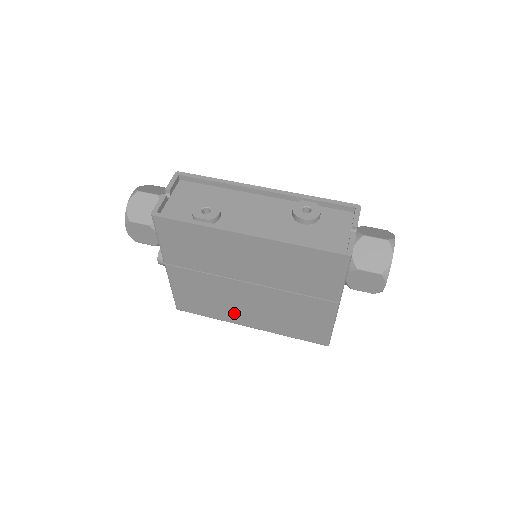
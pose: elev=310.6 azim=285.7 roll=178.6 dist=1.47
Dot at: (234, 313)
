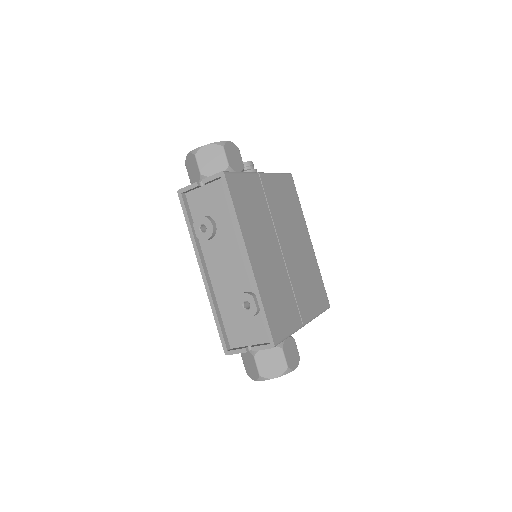
Dot at: occluded
